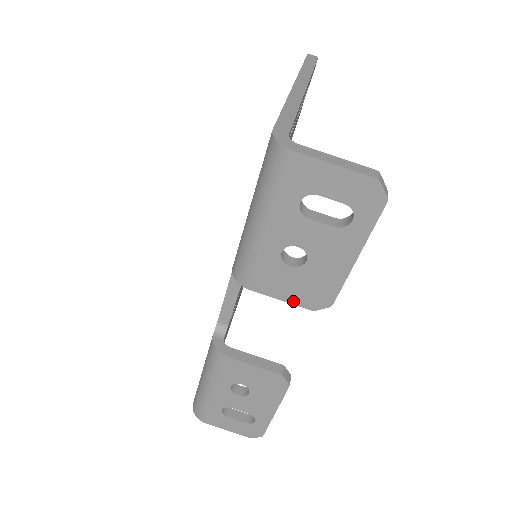
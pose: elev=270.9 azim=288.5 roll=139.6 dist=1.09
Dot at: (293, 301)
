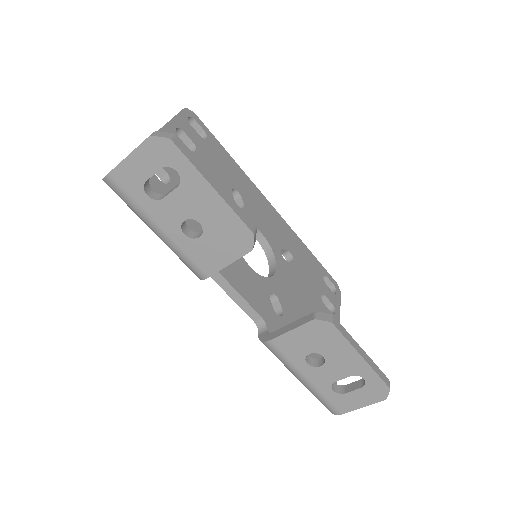
Dot at: (235, 257)
